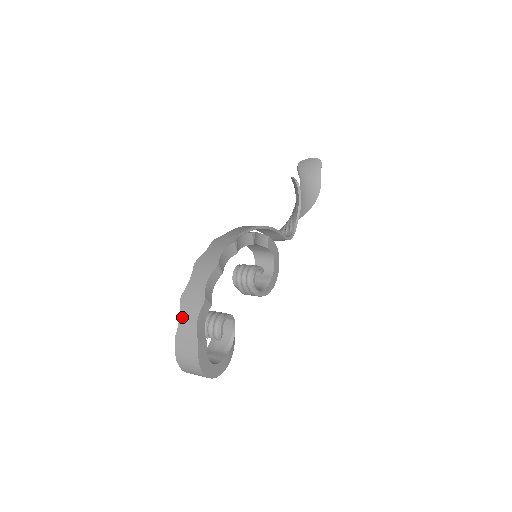
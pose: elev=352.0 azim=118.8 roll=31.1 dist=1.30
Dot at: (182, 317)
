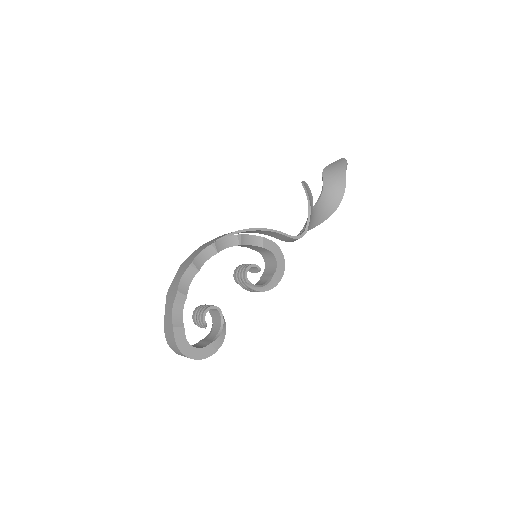
Dot at: (166, 308)
